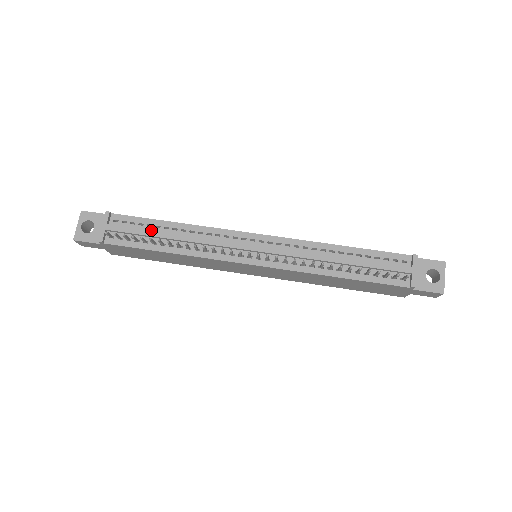
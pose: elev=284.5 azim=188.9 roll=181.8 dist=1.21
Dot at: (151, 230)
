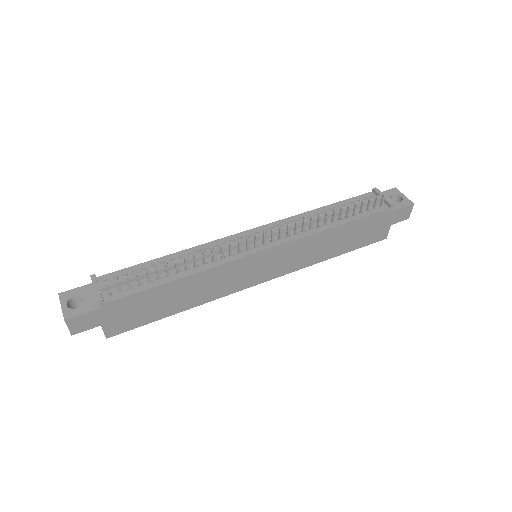
Dot at: (149, 268)
